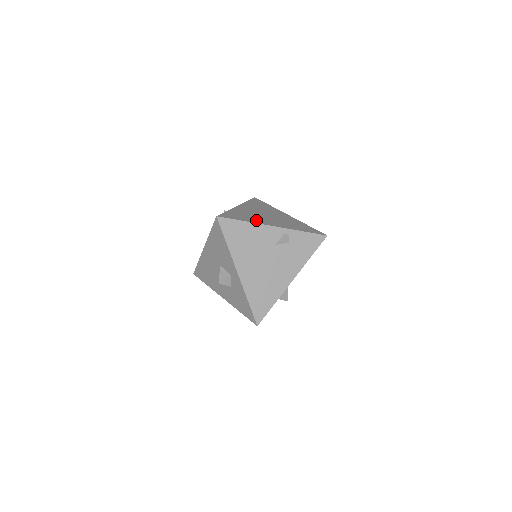
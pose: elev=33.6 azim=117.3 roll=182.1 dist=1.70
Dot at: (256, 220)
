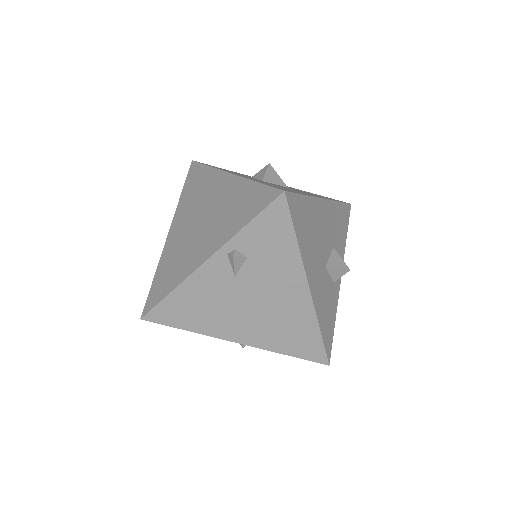
Dot at: (184, 268)
